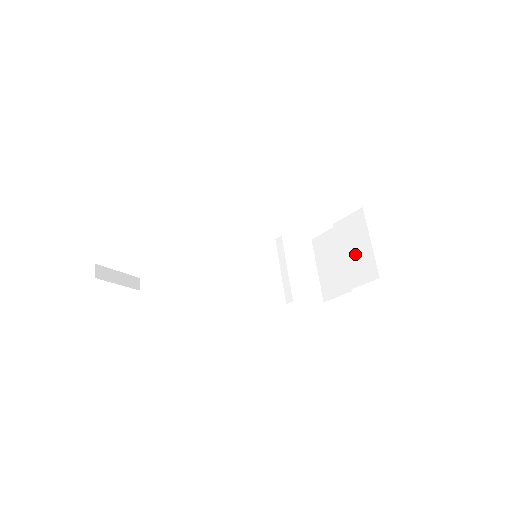
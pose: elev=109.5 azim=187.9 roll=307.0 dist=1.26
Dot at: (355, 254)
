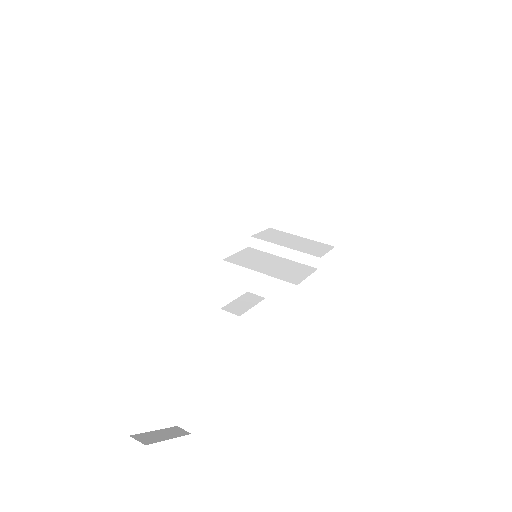
Dot at: (315, 179)
